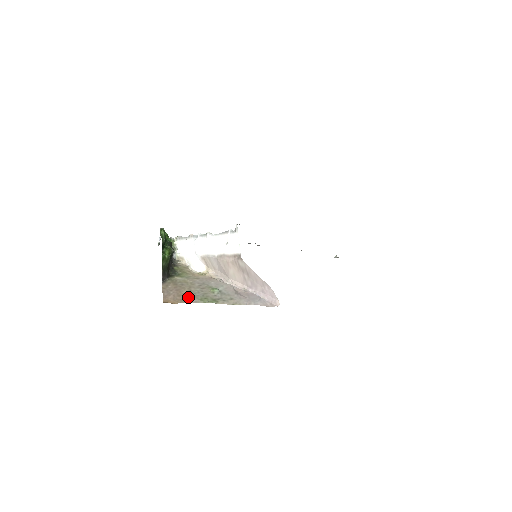
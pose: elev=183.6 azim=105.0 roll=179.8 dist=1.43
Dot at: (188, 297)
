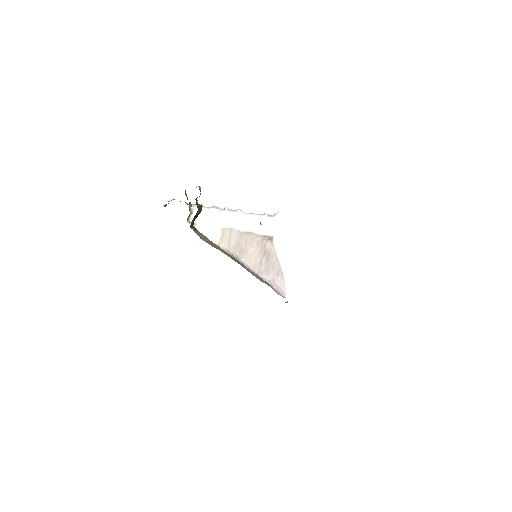
Dot at: occluded
